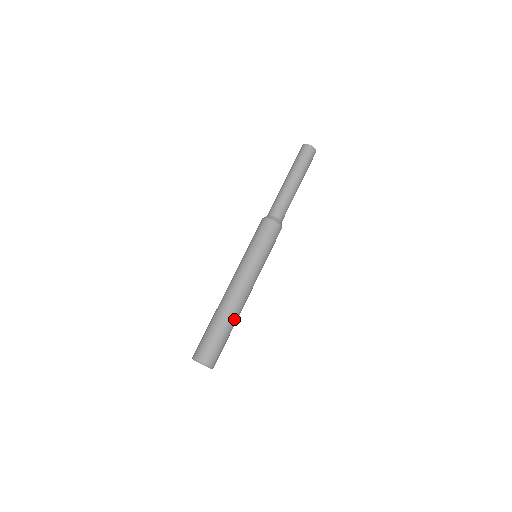
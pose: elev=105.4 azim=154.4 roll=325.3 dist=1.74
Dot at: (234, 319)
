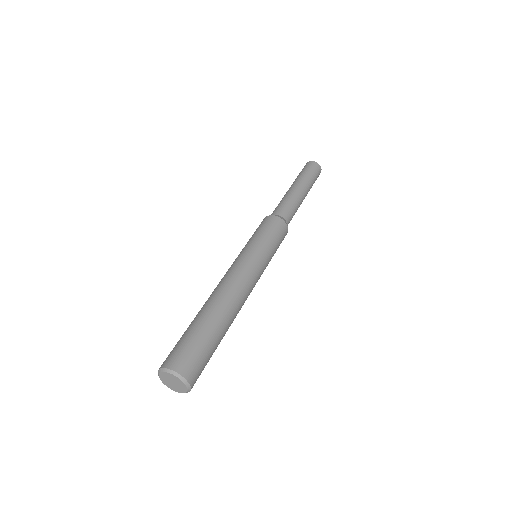
Dot at: (224, 316)
